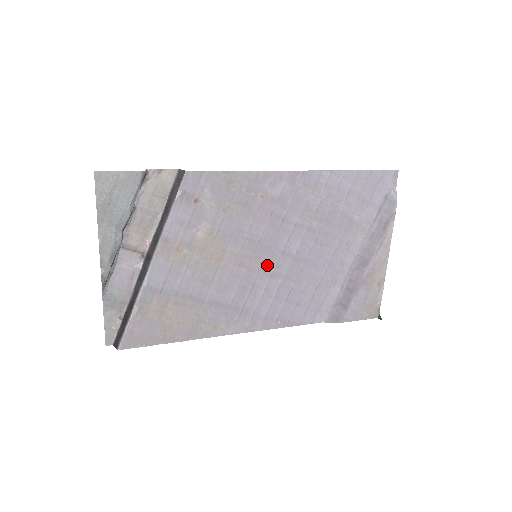
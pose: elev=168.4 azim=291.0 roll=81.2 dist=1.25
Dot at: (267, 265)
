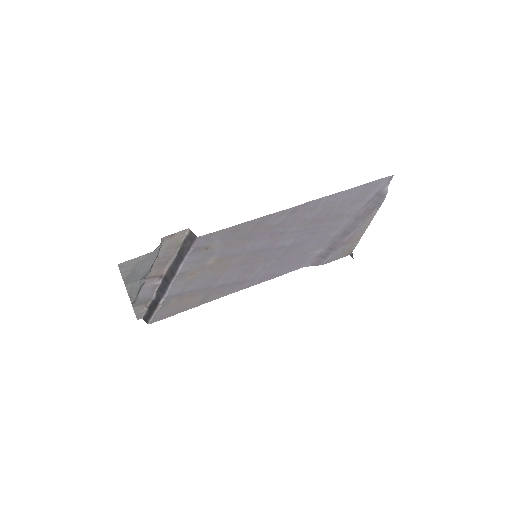
Dot at: (265, 257)
